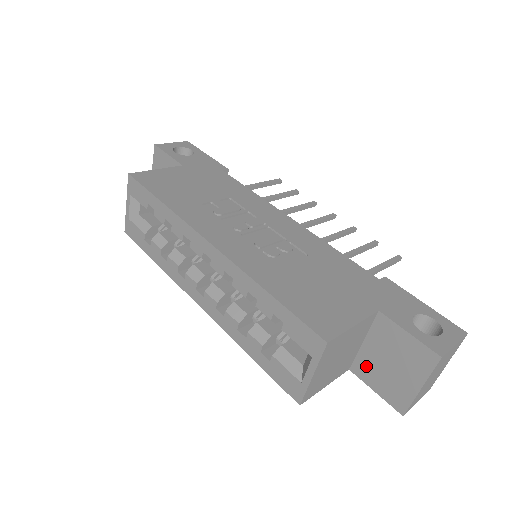
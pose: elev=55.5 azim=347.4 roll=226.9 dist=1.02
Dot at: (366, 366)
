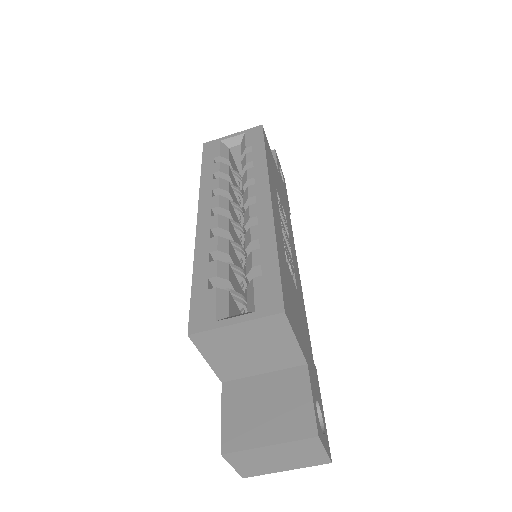
Dot at: (241, 392)
